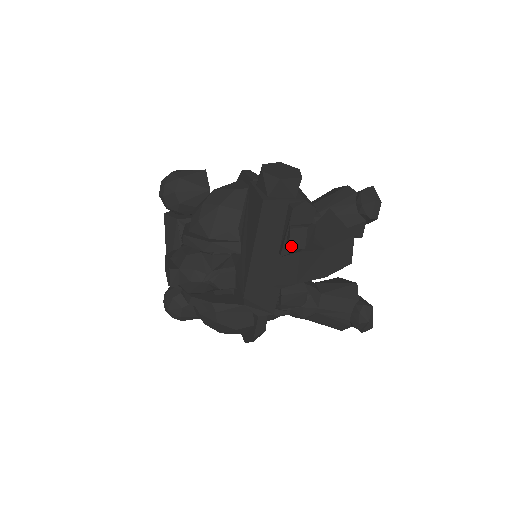
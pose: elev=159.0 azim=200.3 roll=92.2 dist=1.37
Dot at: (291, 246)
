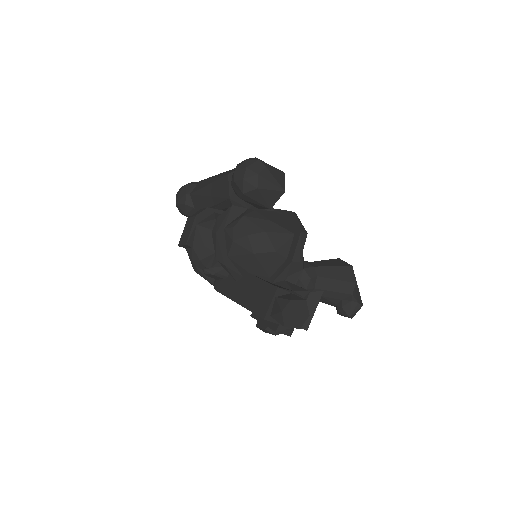
Dot at: occluded
